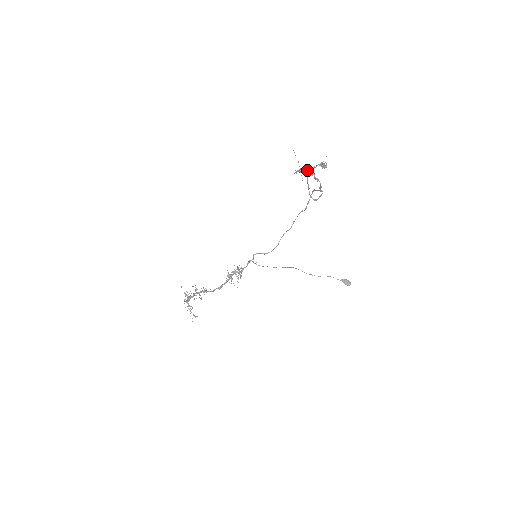
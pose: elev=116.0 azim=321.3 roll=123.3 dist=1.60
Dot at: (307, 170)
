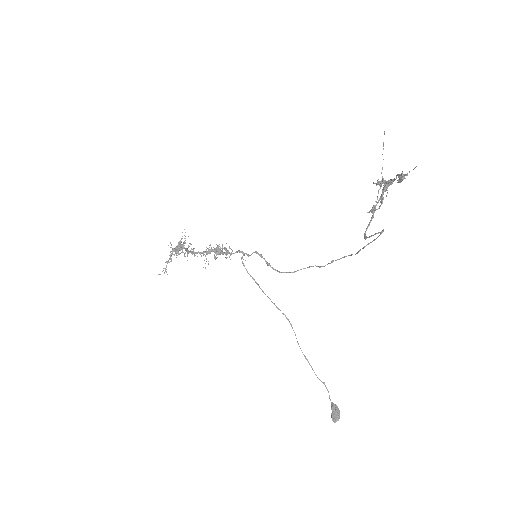
Dot at: (387, 184)
